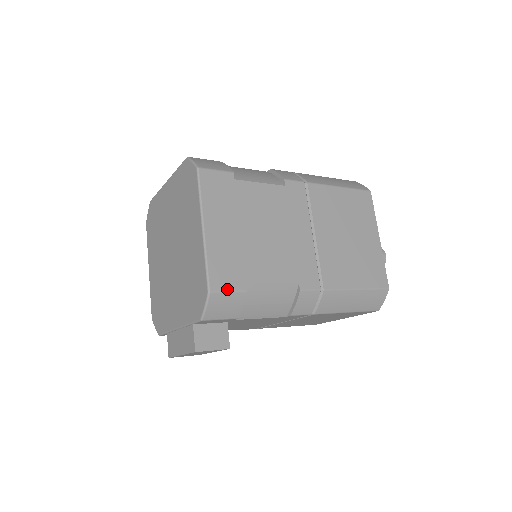
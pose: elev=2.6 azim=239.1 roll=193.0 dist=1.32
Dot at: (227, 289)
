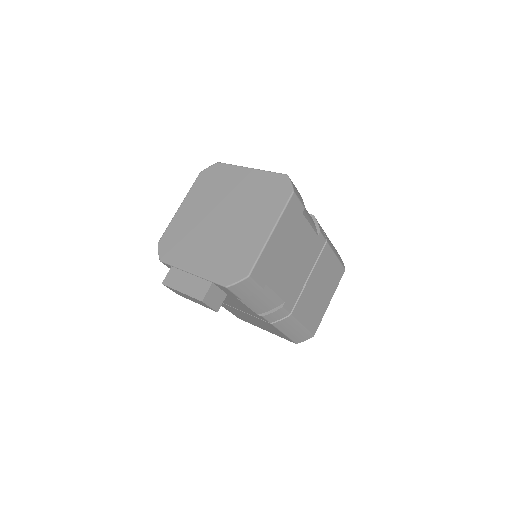
Dot at: (257, 281)
